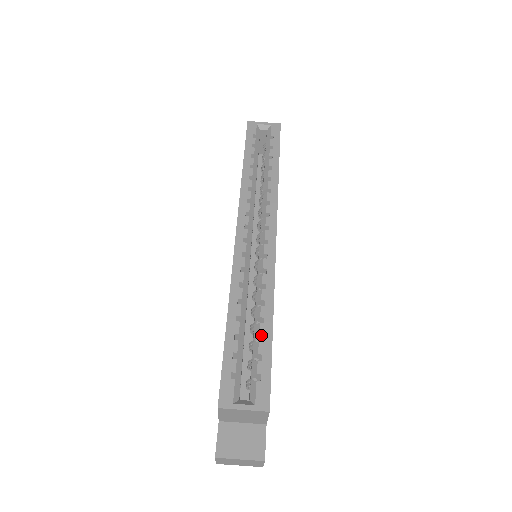
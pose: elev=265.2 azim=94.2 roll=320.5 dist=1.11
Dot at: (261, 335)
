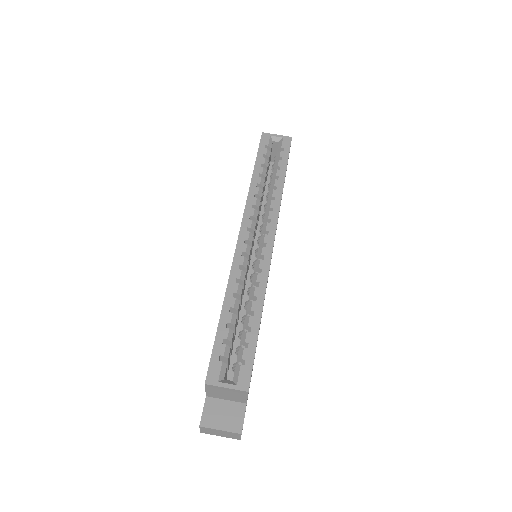
Dot at: (249, 326)
